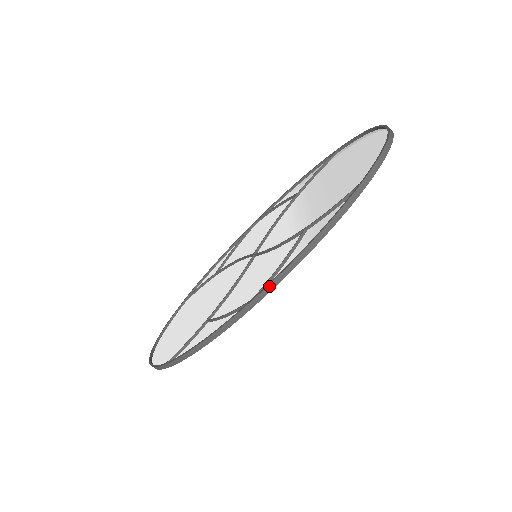
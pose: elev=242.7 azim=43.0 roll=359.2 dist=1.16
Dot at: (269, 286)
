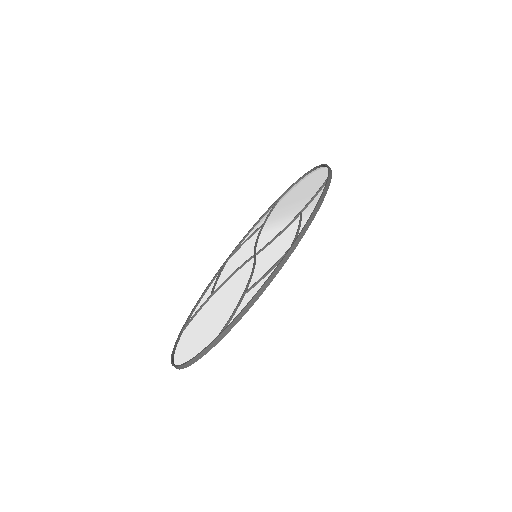
Dot at: (300, 235)
